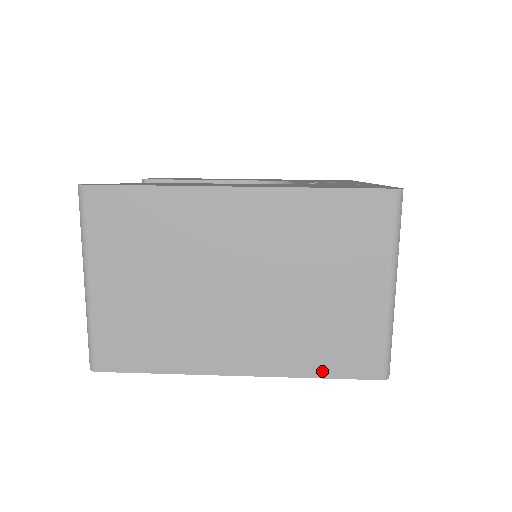
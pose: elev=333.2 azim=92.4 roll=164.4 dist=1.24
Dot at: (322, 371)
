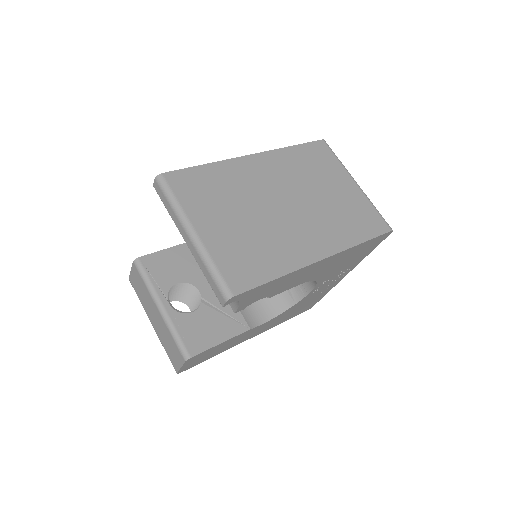
Dot at: (362, 237)
